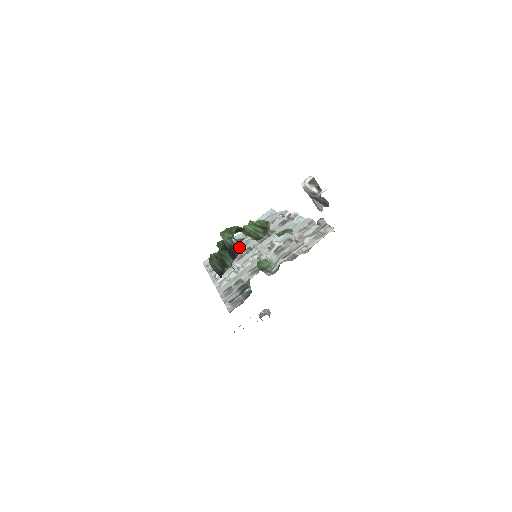
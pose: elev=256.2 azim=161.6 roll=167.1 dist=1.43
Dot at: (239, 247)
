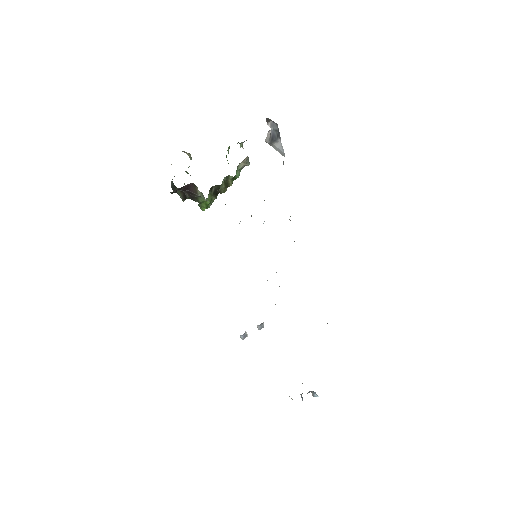
Dot at: (191, 158)
